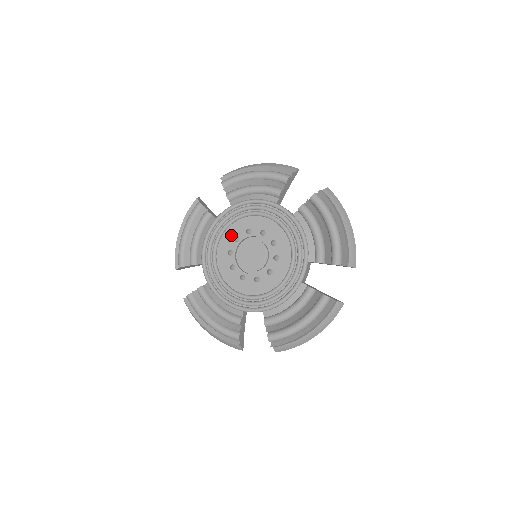
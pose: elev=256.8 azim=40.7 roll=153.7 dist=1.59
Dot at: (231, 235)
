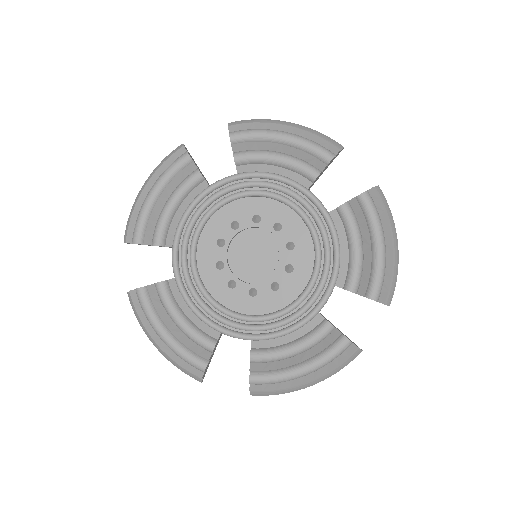
Dot at: (210, 269)
